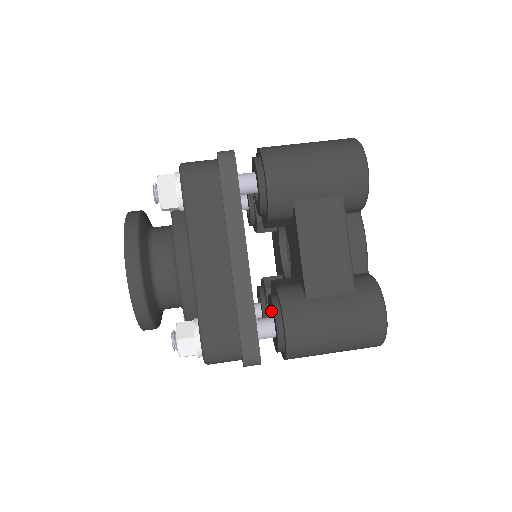
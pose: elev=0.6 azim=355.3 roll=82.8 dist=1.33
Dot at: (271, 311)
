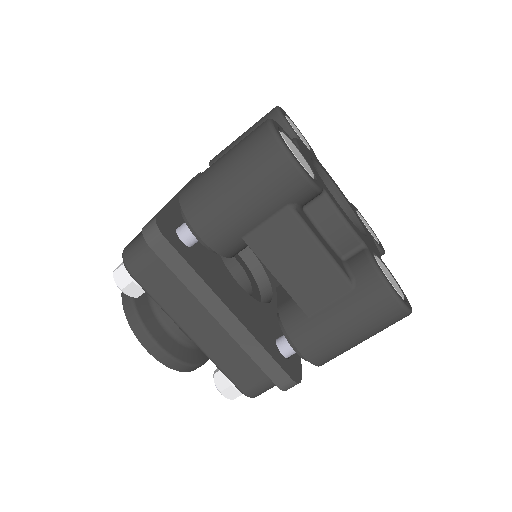
Dot at: occluded
